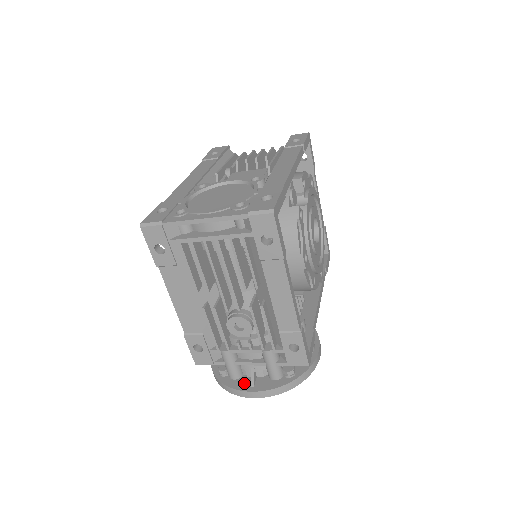
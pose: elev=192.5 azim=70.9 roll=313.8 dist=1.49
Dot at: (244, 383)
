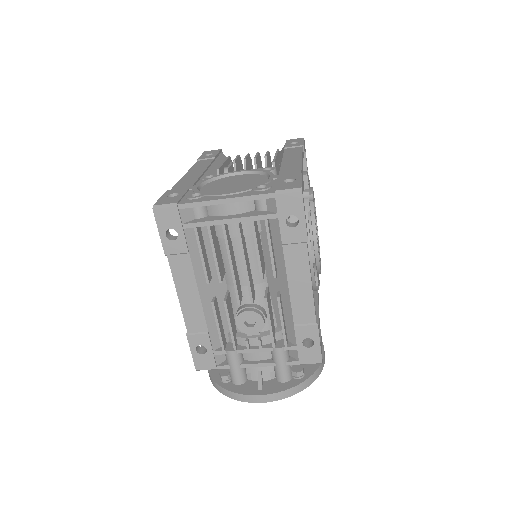
Dot at: (250, 387)
